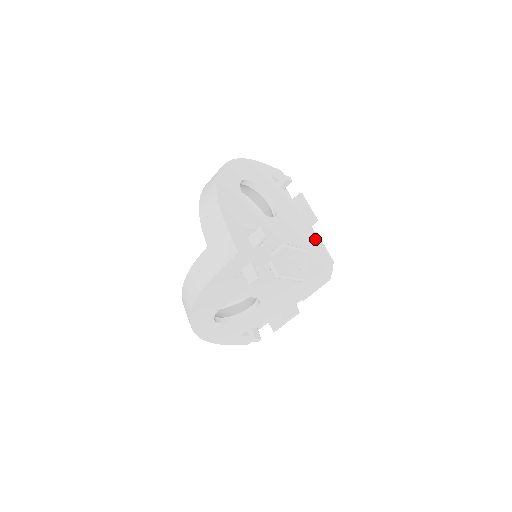
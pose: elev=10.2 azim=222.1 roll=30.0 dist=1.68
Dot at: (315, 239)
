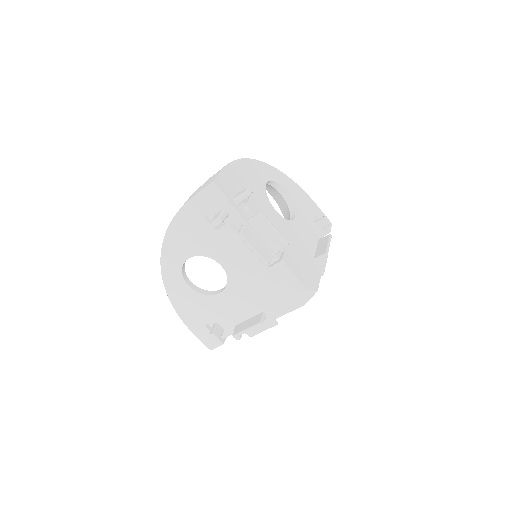
Dot at: (314, 266)
